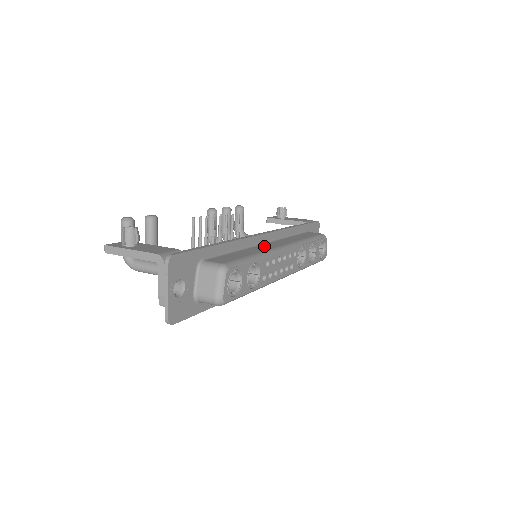
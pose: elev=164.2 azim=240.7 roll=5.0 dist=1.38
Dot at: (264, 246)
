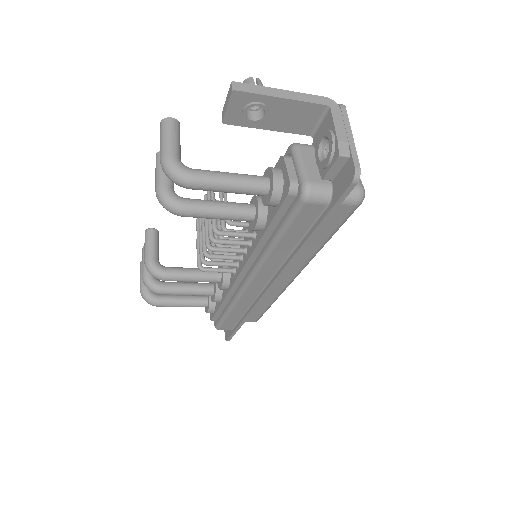
Dot at: occluded
